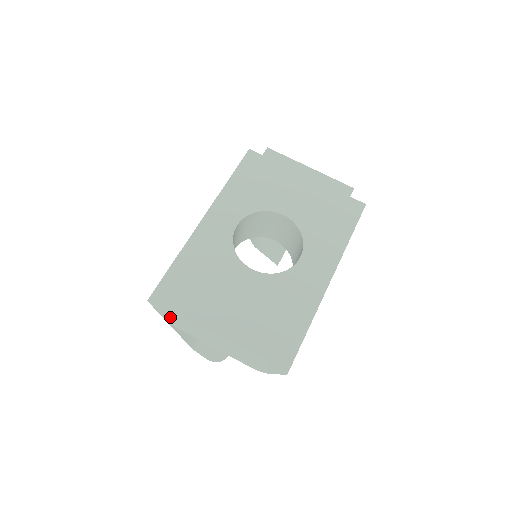
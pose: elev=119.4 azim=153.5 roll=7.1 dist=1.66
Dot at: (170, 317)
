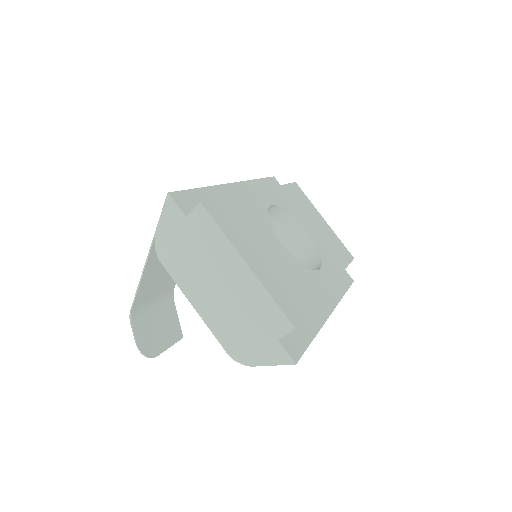
Dot at: (175, 232)
